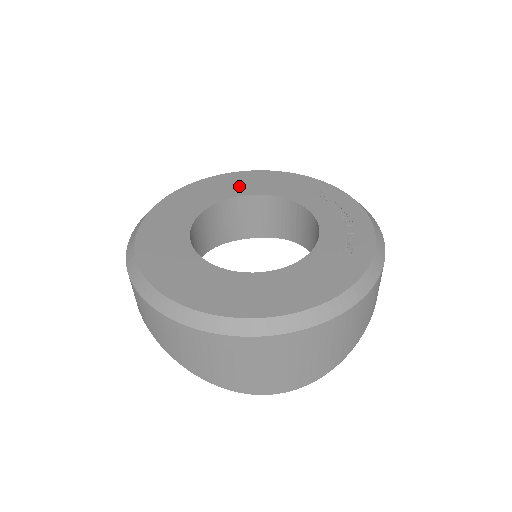
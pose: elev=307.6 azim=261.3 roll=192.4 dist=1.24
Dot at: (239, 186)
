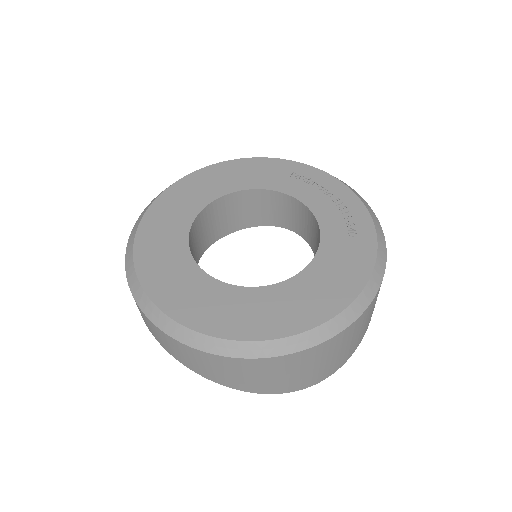
Dot at: (211, 187)
